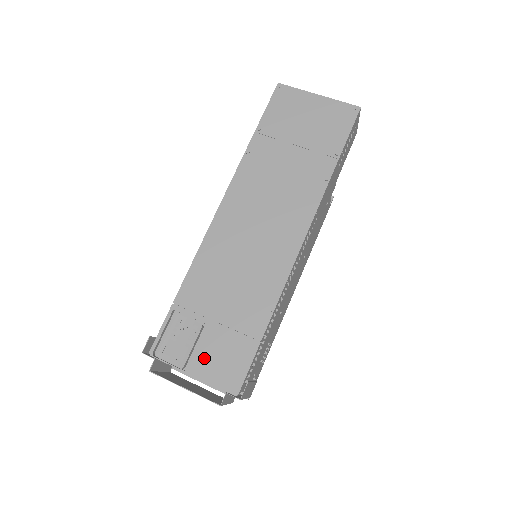
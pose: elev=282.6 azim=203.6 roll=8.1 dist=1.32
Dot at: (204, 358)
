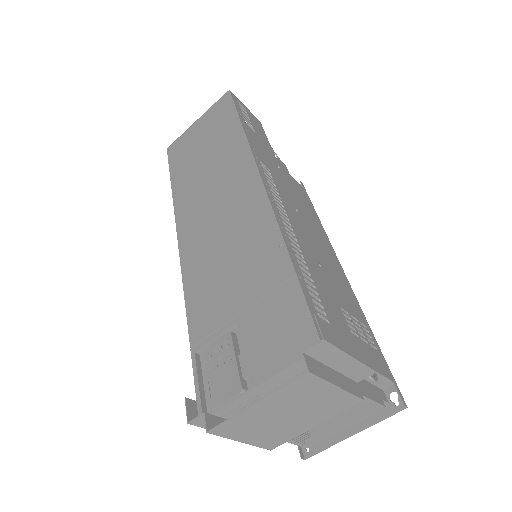
Dot at: (255, 355)
